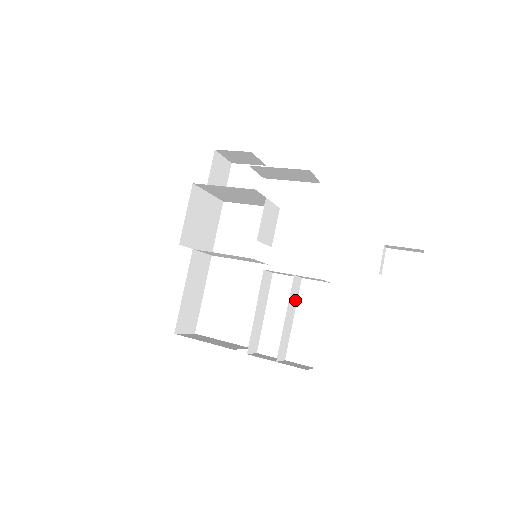
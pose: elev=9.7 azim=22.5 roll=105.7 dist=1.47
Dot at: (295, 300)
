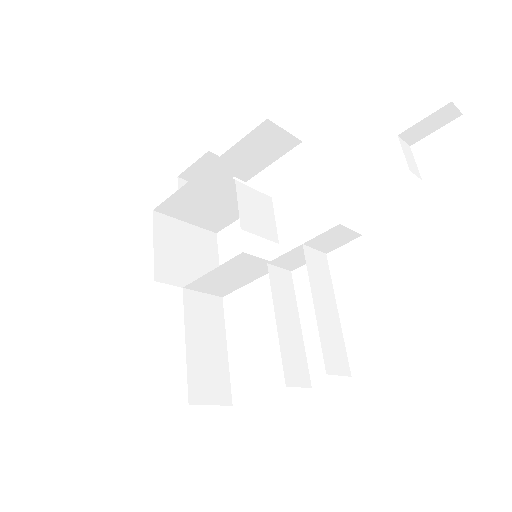
Dot at: (327, 283)
